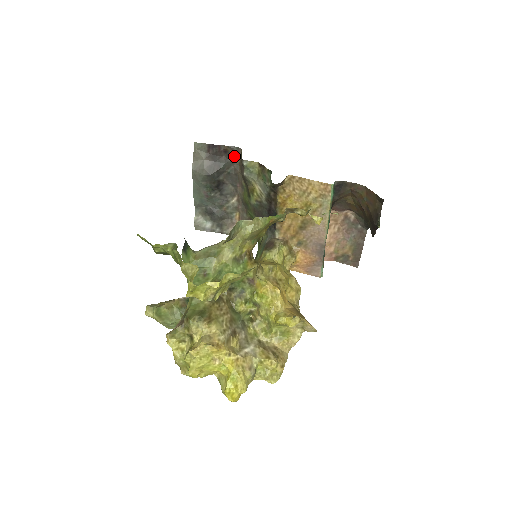
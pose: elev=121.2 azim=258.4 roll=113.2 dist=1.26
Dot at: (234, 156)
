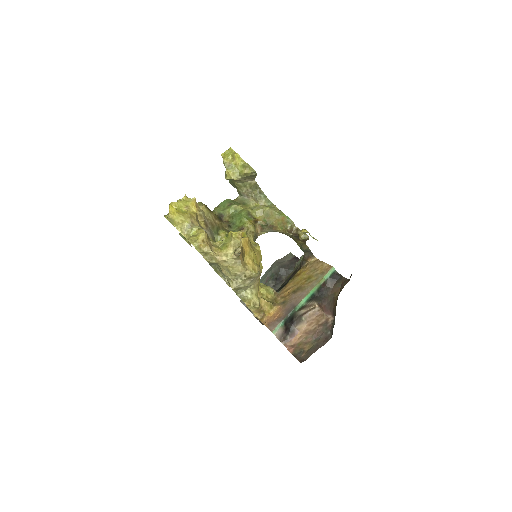
Dot at: occluded
